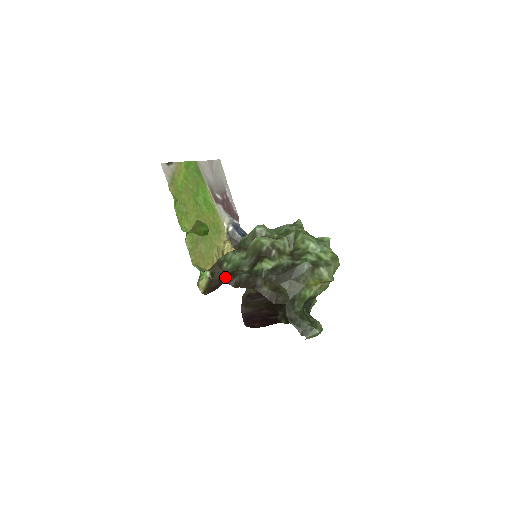
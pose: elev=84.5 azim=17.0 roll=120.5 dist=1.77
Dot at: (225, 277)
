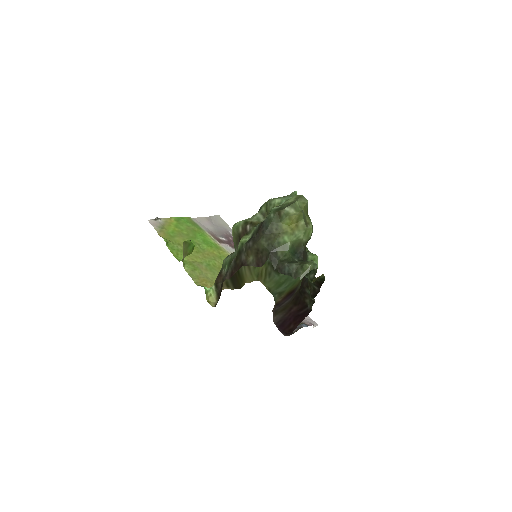
Dot at: occluded
